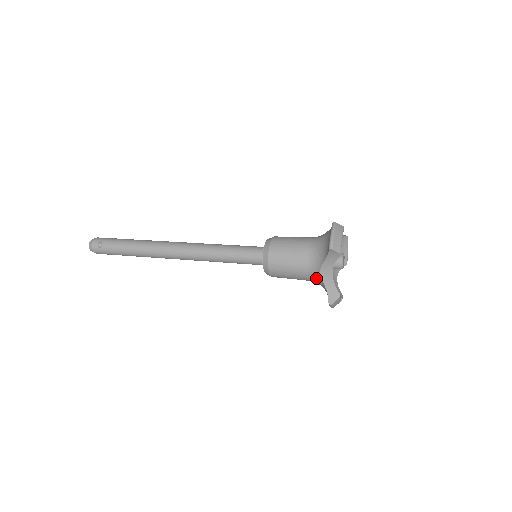
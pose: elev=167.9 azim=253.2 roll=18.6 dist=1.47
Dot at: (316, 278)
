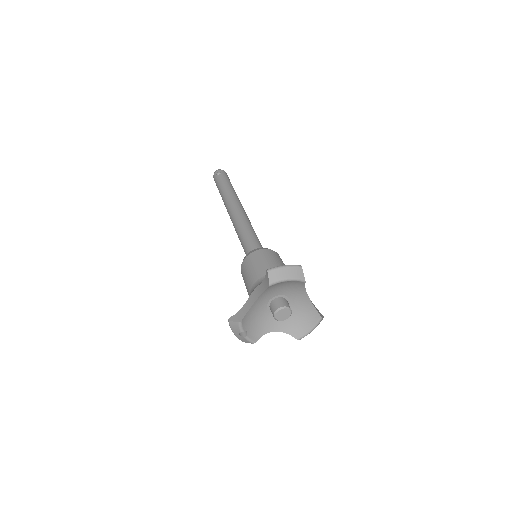
Dot at: occluded
